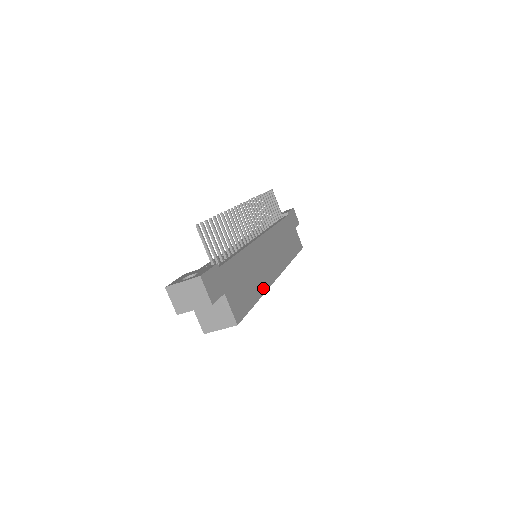
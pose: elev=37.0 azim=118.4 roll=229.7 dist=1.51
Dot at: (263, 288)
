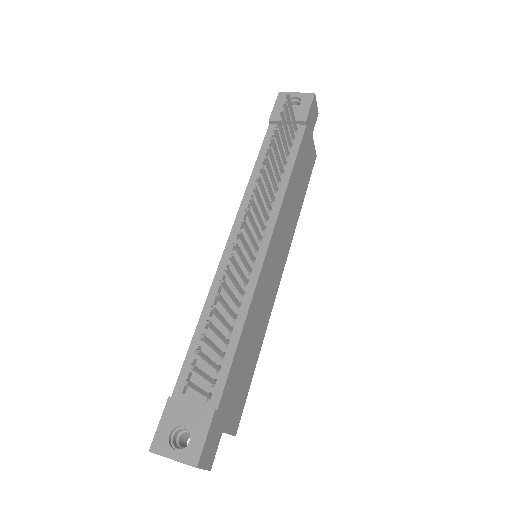
Dot at: (264, 330)
